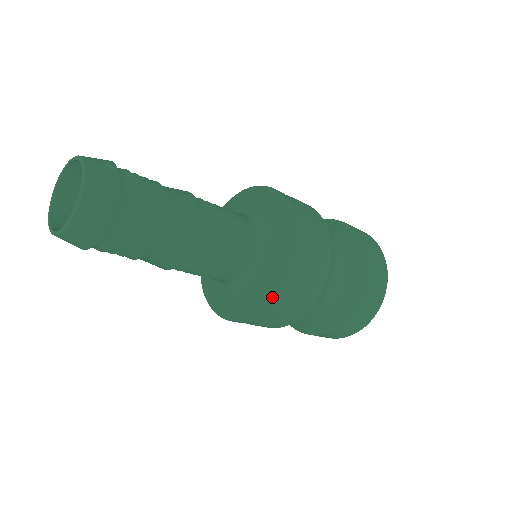
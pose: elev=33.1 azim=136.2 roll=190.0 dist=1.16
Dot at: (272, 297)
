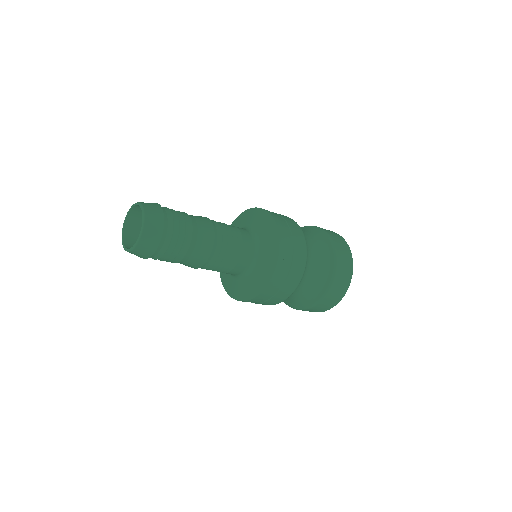
Dot at: (258, 292)
